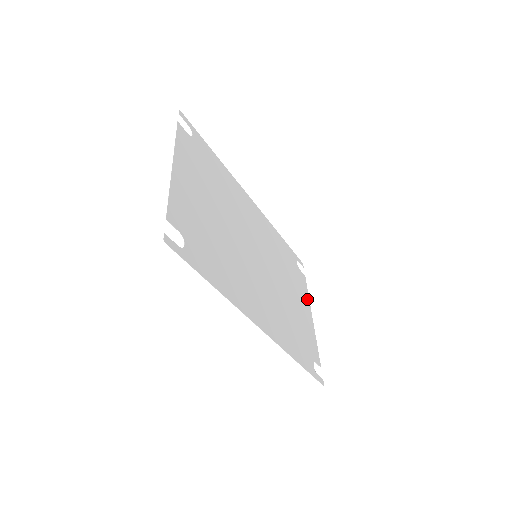
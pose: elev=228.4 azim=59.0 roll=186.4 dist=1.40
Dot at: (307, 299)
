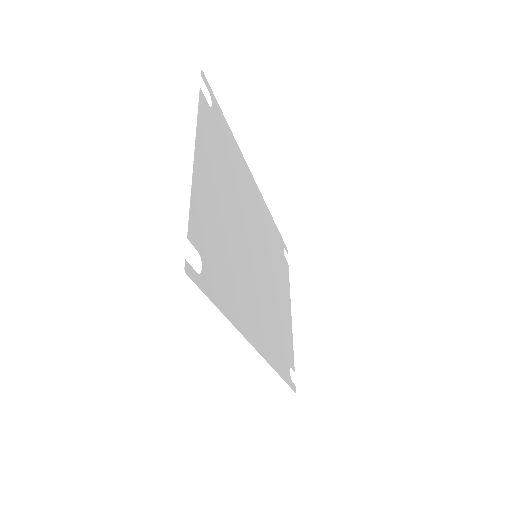
Dot at: (289, 293)
